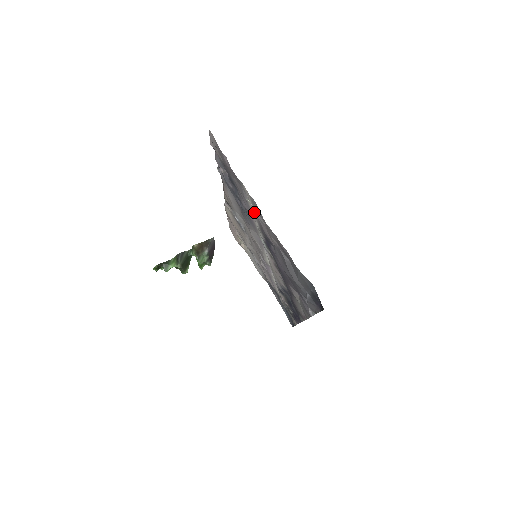
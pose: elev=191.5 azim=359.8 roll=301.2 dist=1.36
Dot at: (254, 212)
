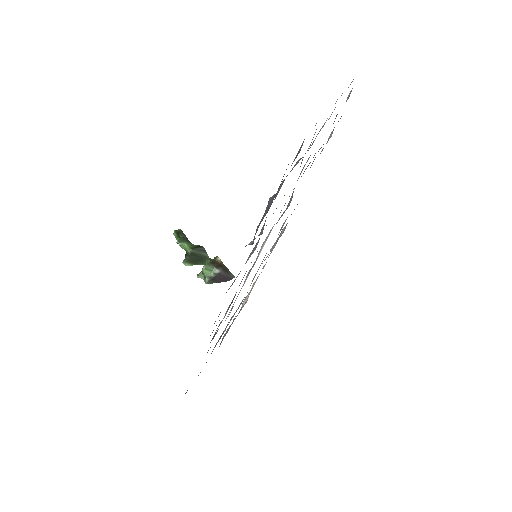
Dot at: occluded
